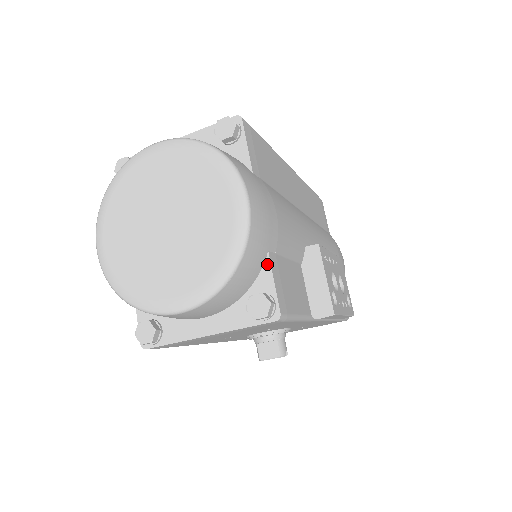
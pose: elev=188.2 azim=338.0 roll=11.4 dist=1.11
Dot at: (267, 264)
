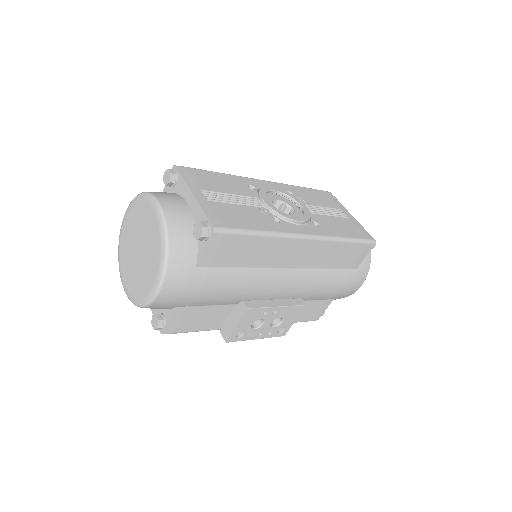
Dot at: (173, 310)
